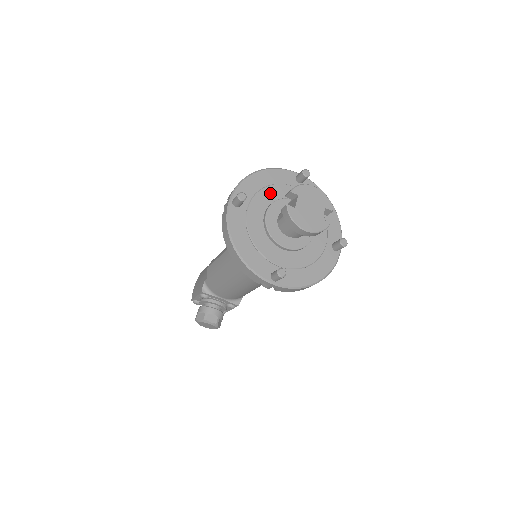
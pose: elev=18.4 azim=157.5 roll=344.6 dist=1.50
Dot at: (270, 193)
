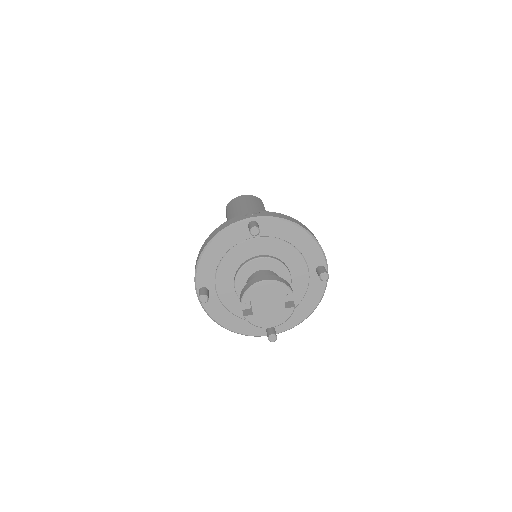
Dot at: (229, 263)
